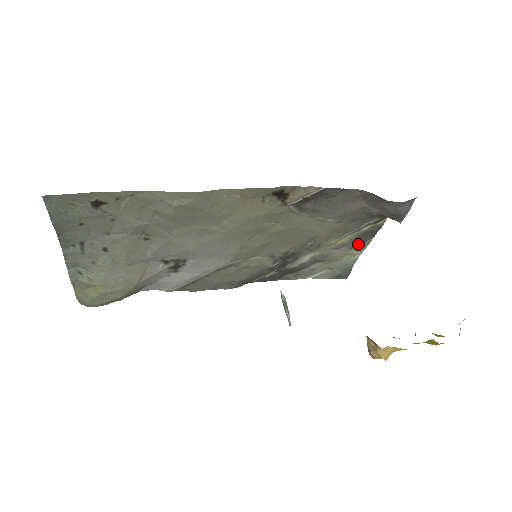
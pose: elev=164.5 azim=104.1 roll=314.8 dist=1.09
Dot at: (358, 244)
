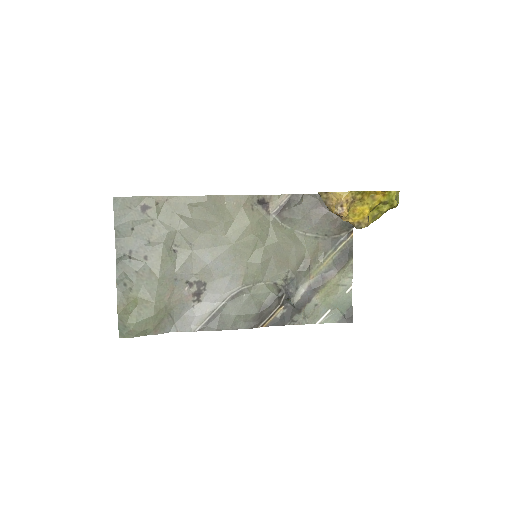
Dot at: (342, 267)
